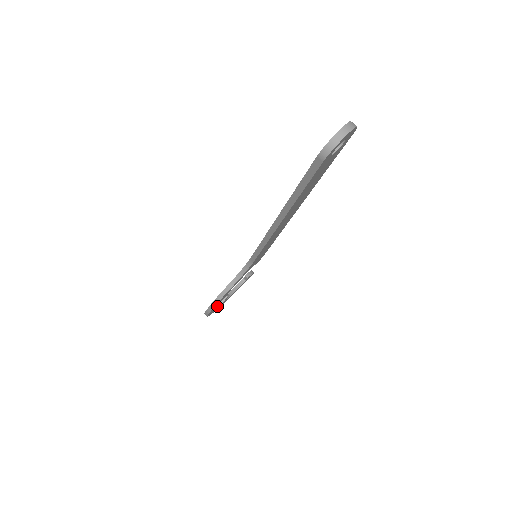
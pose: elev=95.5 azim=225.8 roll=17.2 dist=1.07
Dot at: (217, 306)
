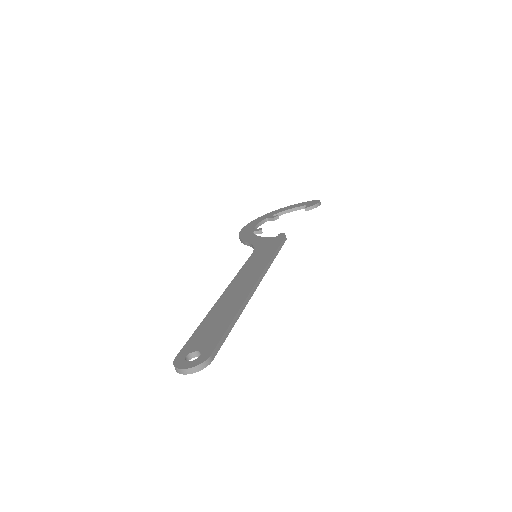
Dot at: (257, 227)
